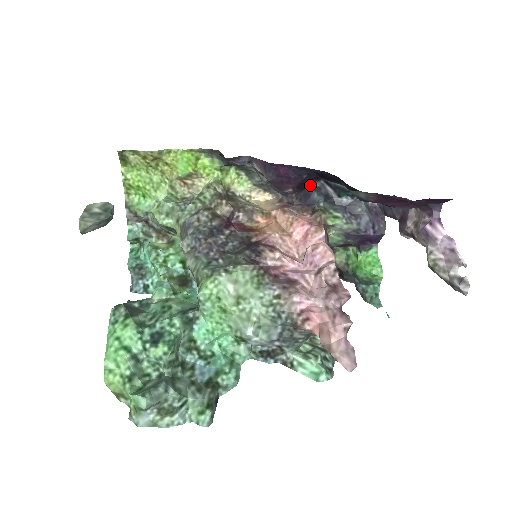
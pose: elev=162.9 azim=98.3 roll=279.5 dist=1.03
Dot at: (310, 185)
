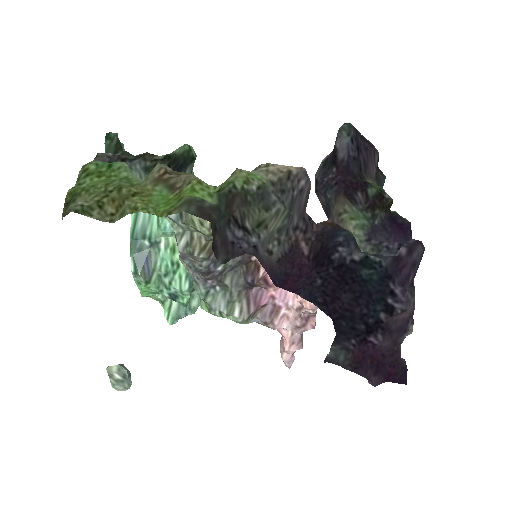
Dot at: (335, 247)
